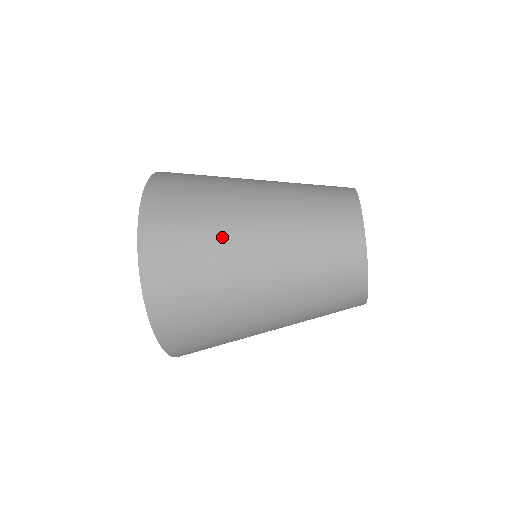
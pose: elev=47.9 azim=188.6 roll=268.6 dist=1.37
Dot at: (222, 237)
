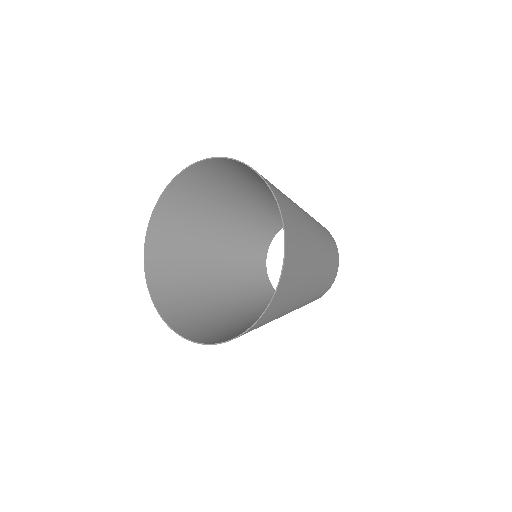
Dot at: (301, 215)
